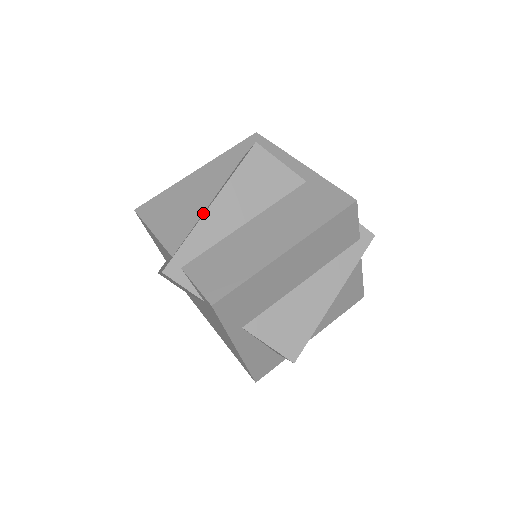
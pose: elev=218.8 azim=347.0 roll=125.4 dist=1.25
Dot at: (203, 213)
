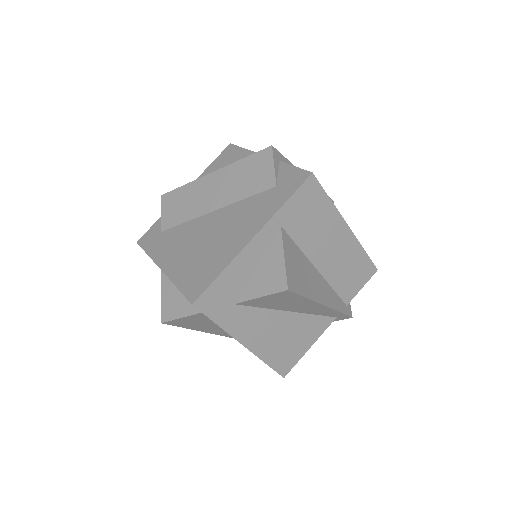
Dot at: occluded
